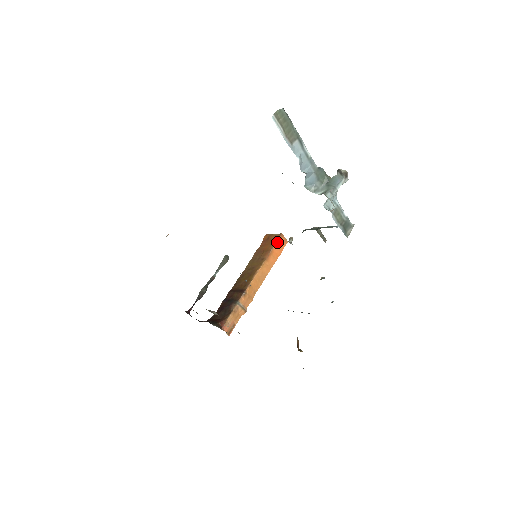
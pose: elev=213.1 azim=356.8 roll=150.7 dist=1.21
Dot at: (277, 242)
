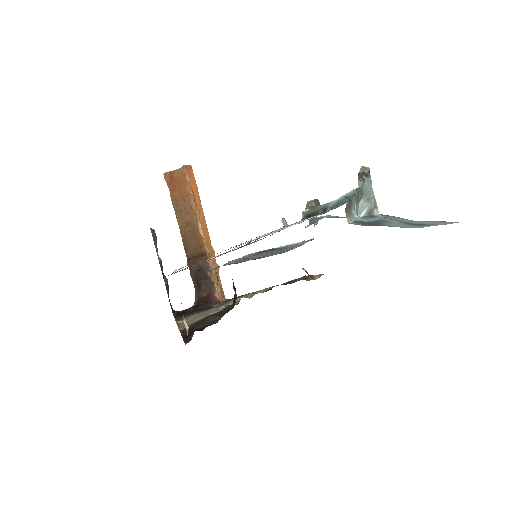
Dot at: (188, 179)
